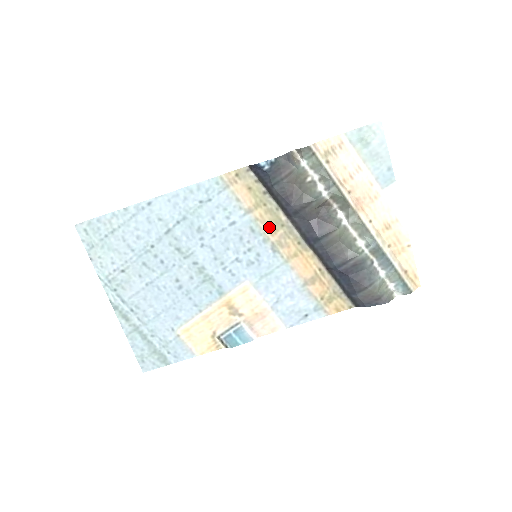
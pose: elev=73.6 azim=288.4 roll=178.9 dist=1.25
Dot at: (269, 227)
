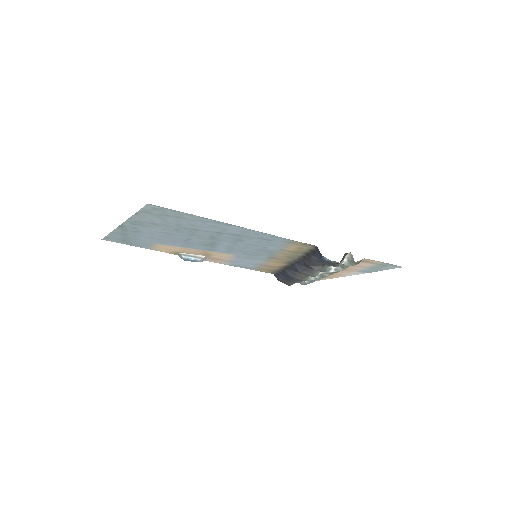
Dot at: (283, 255)
